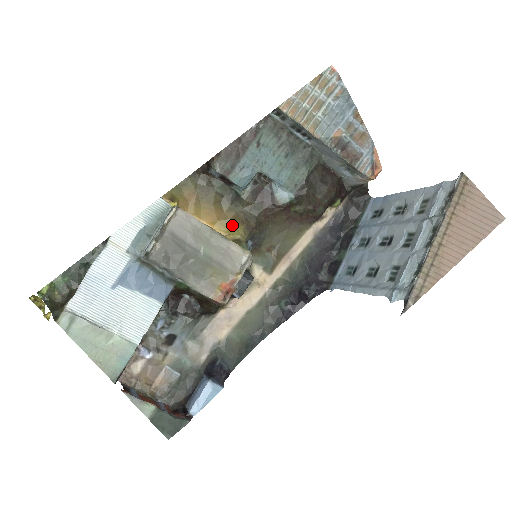
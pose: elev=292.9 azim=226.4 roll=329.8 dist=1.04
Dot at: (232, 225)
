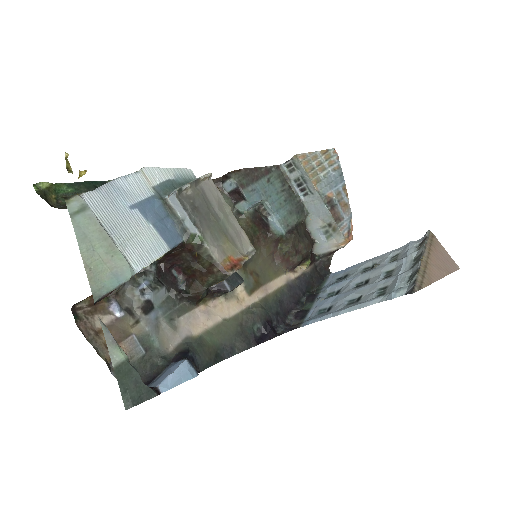
Dot at: occluded
